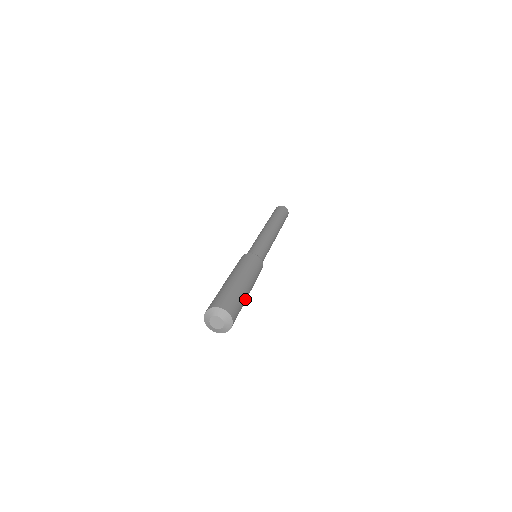
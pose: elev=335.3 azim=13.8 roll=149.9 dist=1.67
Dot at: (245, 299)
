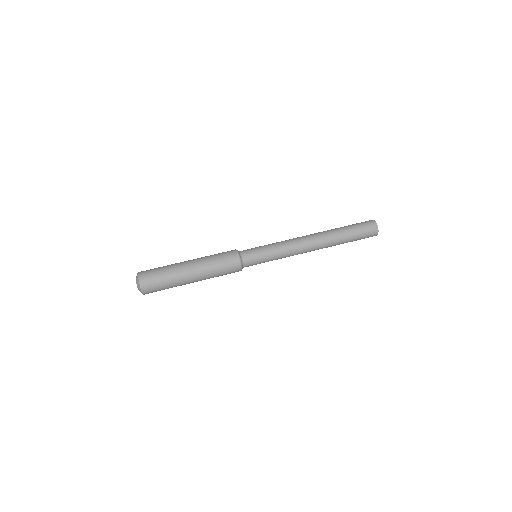
Dot at: (180, 284)
